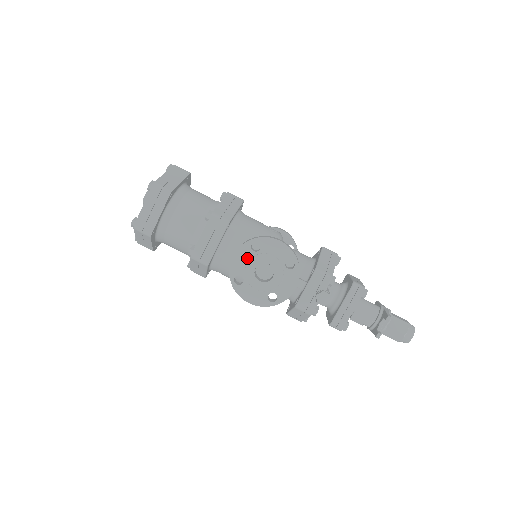
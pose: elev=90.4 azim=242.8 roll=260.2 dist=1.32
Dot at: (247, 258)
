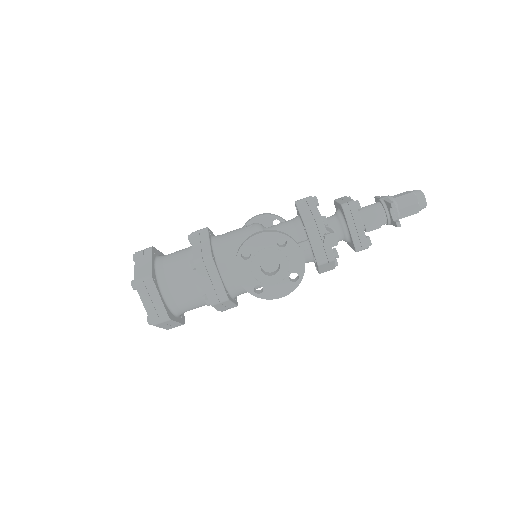
Dot at: (248, 269)
